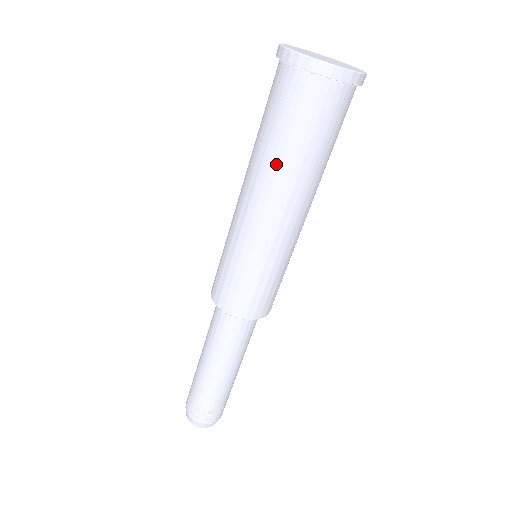
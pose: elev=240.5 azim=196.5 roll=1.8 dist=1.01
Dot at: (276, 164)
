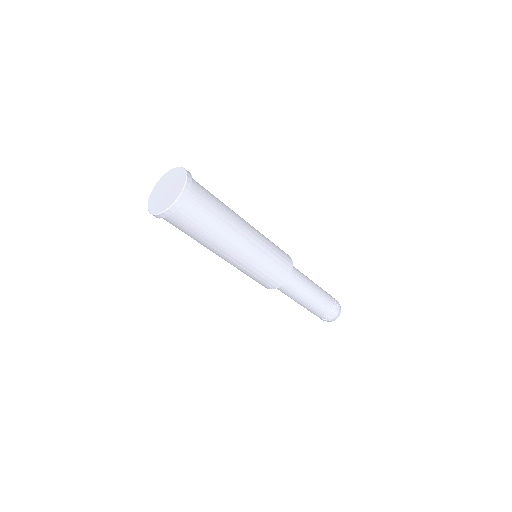
Dot at: (217, 236)
